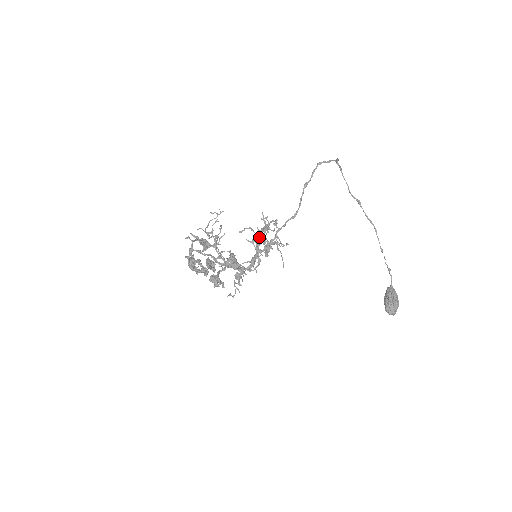
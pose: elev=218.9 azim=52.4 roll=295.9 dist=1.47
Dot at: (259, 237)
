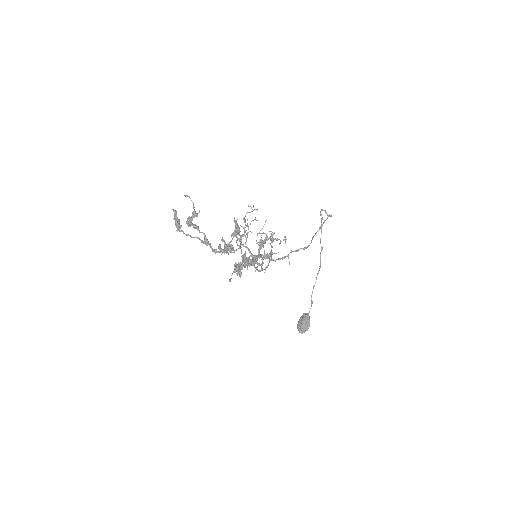
Dot at: (263, 242)
